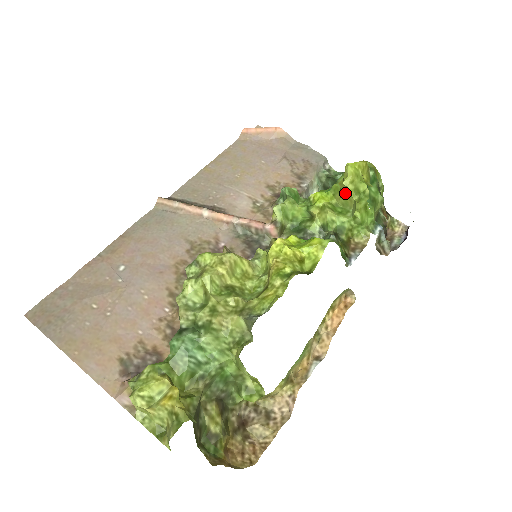
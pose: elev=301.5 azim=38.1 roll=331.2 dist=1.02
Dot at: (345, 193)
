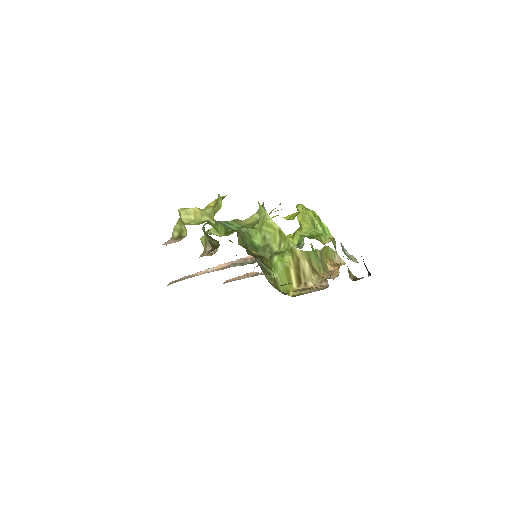
Dot at: (304, 222)
